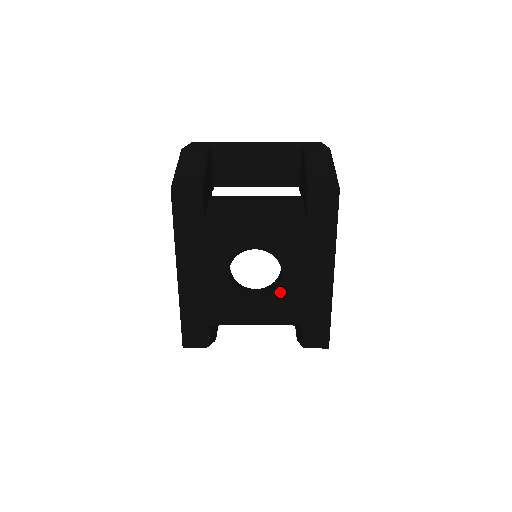
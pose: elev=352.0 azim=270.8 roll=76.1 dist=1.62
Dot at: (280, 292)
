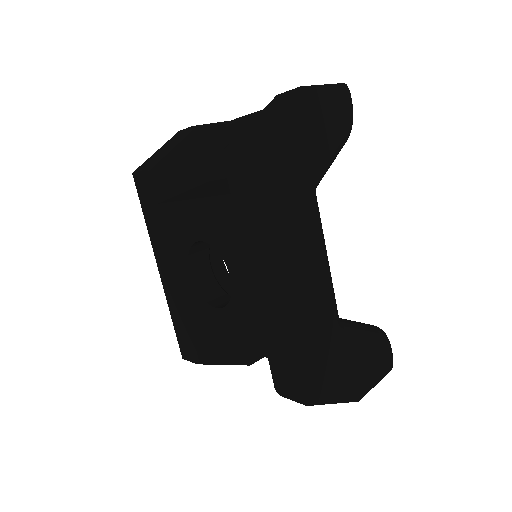
Dot at: (235, 303)
